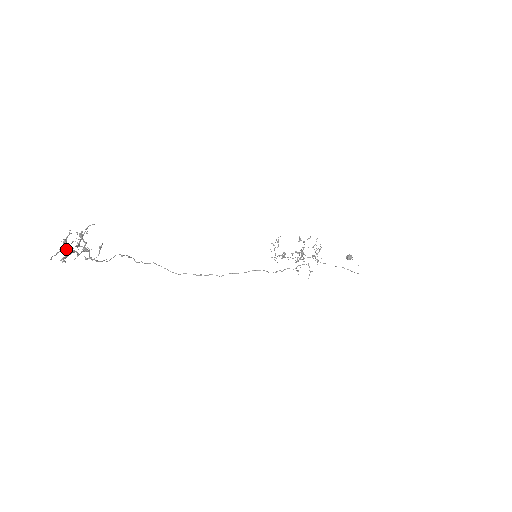
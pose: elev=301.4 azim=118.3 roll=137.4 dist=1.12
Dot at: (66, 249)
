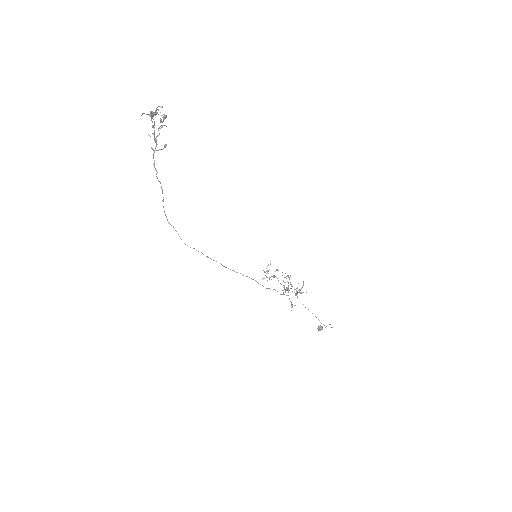
Dot at: (151, 119)
